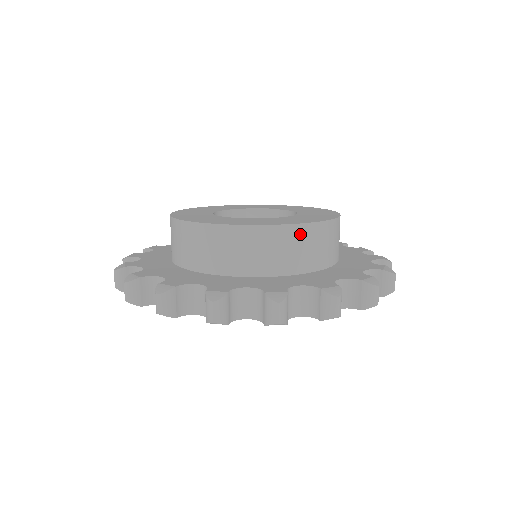
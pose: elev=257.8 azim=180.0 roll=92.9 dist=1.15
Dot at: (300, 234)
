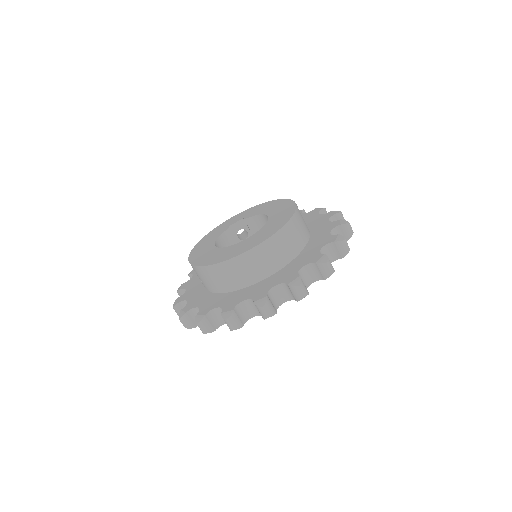
Dot at: (283, 235)
